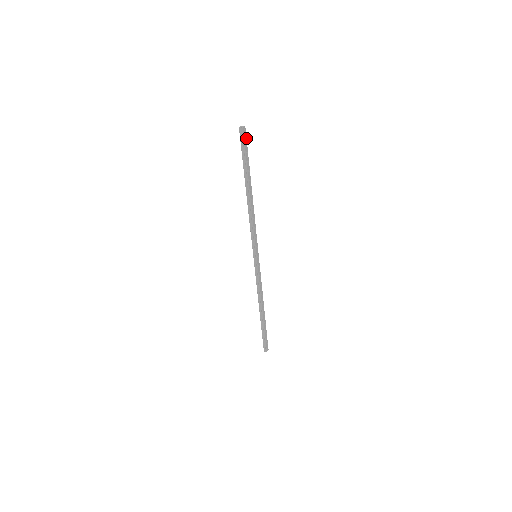
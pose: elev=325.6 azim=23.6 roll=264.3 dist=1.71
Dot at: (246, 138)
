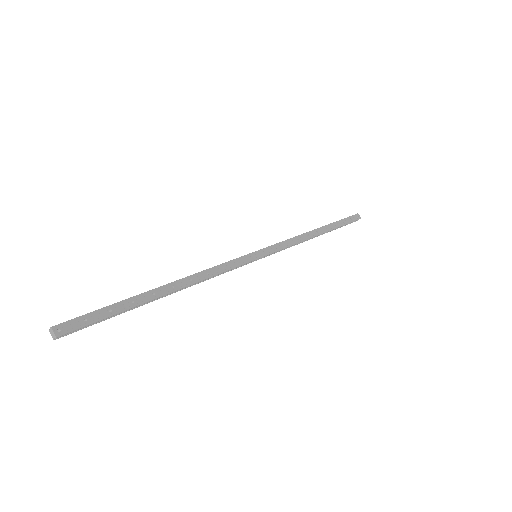
Dot at: (75, 319)
